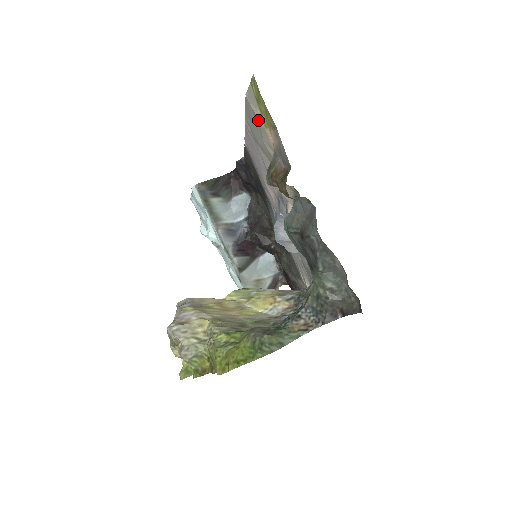
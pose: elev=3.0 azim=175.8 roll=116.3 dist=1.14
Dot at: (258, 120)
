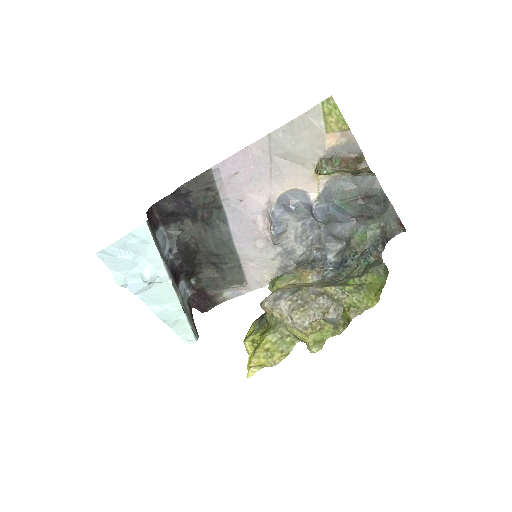
Dot at: (317, 129)
